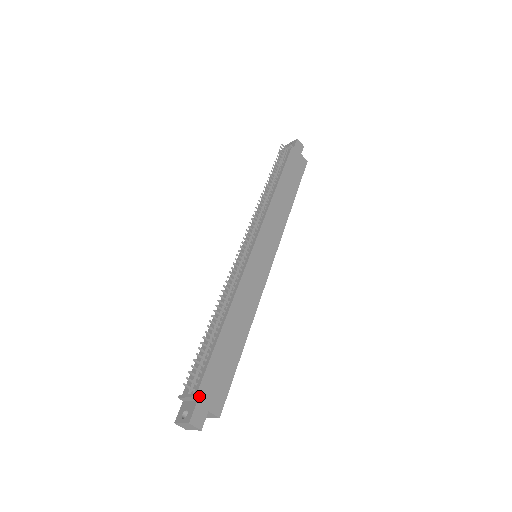
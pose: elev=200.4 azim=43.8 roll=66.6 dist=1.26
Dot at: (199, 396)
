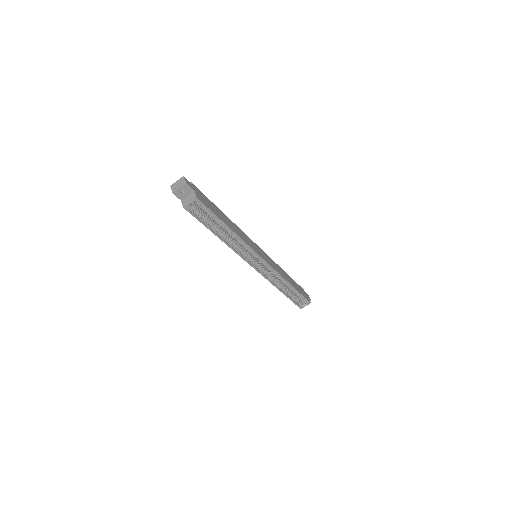
Dot at: (195, 187)
